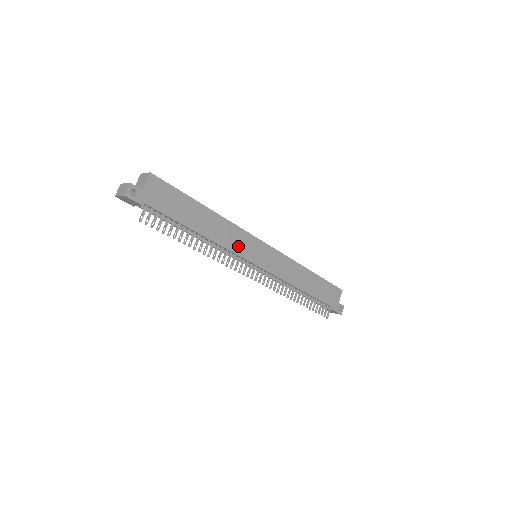
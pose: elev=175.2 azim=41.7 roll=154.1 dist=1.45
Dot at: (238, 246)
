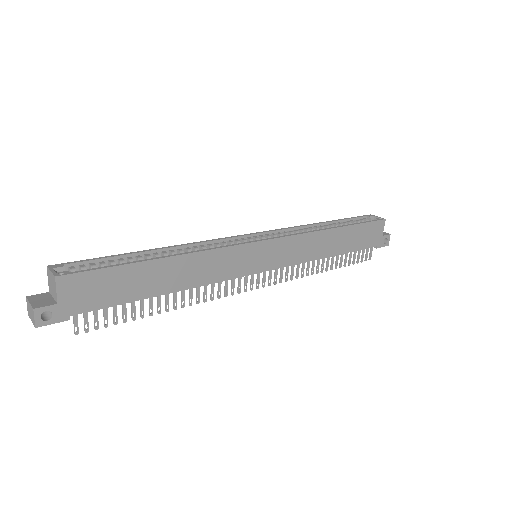
Dot at: (226, 270)
